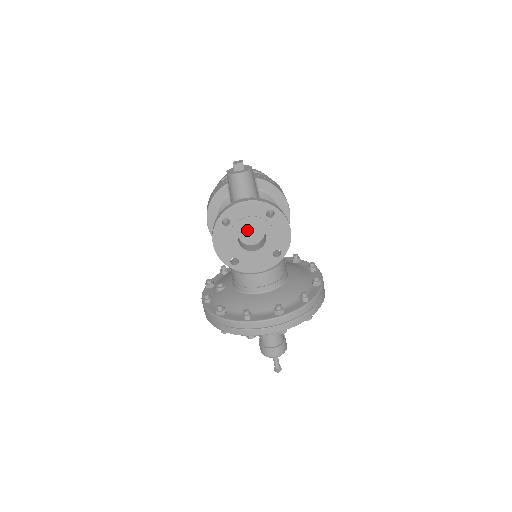
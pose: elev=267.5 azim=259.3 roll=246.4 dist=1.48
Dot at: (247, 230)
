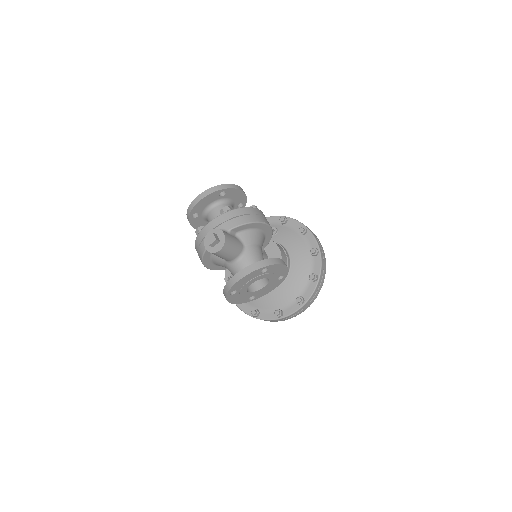
Dot at: occluded
